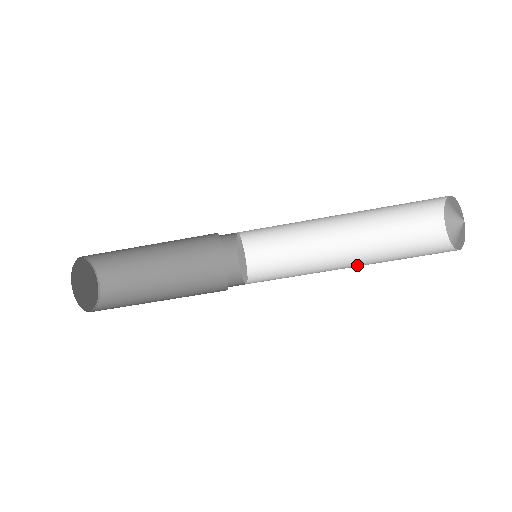
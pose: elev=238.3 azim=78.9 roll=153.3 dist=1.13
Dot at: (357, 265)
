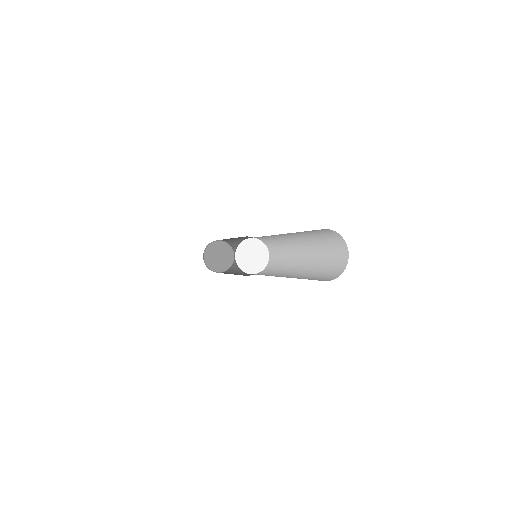
Dot at: (304, 260)
